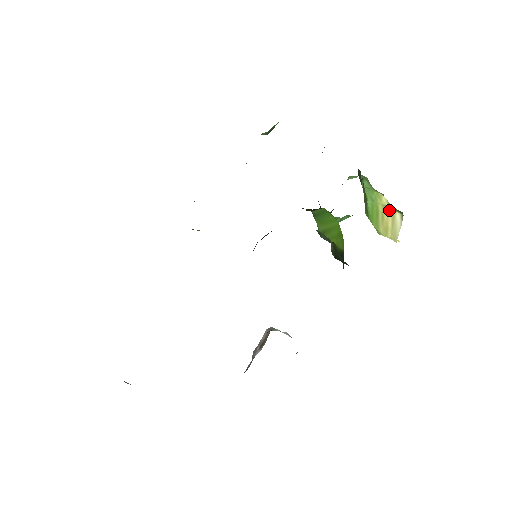
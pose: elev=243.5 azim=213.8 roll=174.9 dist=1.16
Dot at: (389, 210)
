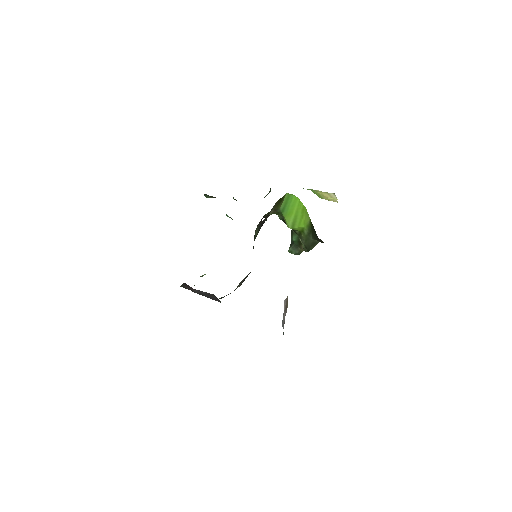
Dot at: (325, 193)
